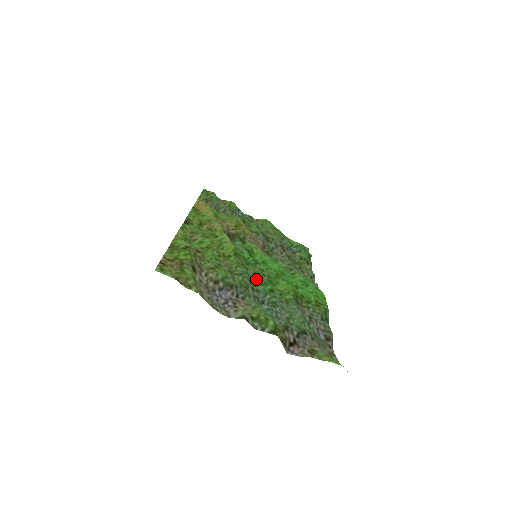
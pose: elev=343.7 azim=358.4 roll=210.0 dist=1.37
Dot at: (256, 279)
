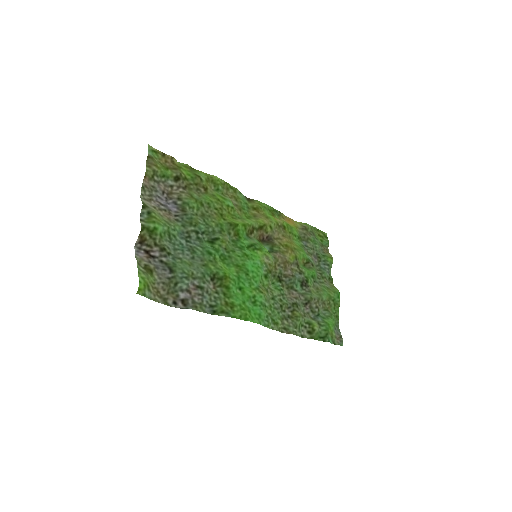
Dot at: (214, 240)
